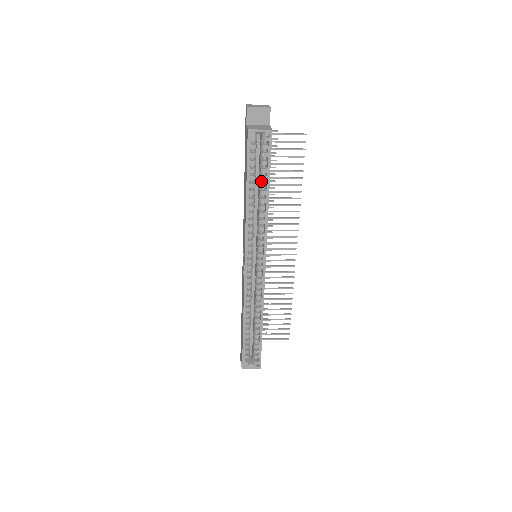
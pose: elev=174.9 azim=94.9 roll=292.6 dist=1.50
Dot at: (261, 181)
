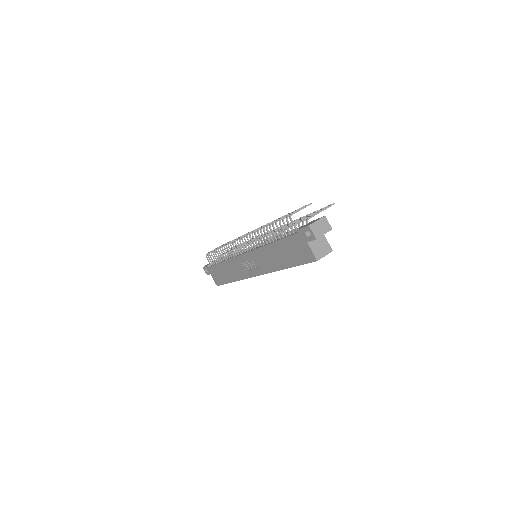
Dot at: occluded
